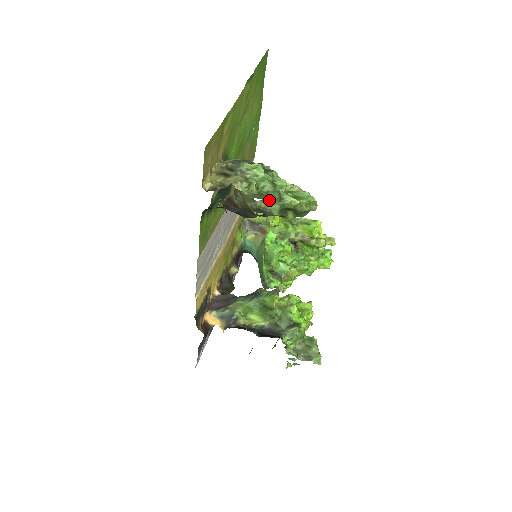
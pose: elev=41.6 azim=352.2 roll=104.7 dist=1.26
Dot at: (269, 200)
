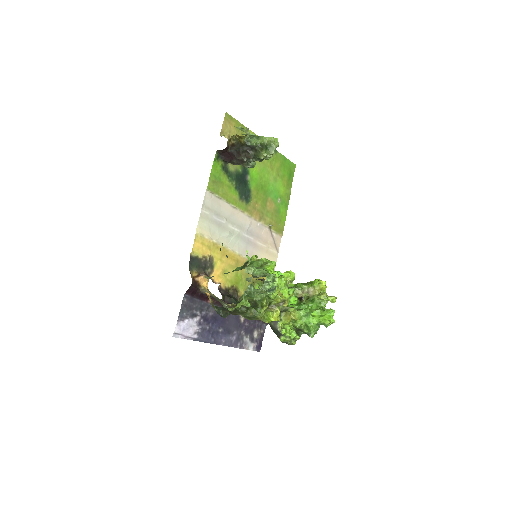
Dot at: (251, 138)
